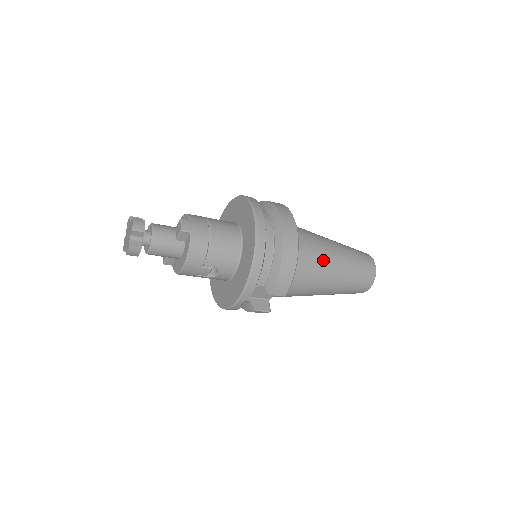
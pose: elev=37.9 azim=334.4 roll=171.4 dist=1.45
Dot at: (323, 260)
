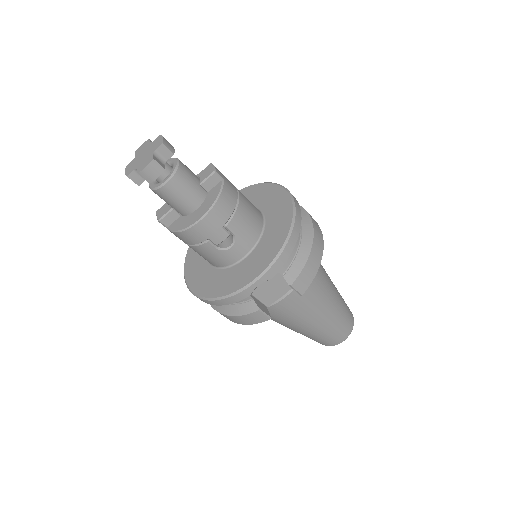
Dot at: (326, 280)
